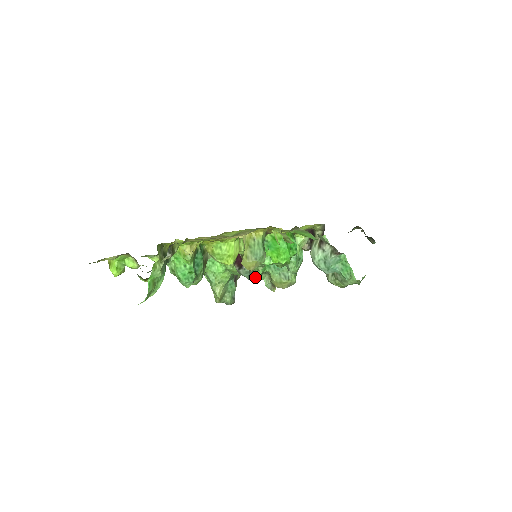
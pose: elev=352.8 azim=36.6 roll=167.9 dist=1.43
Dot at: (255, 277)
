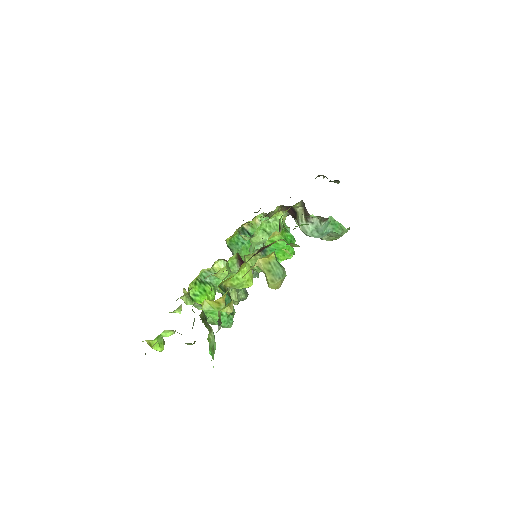
Dot at: occluded
